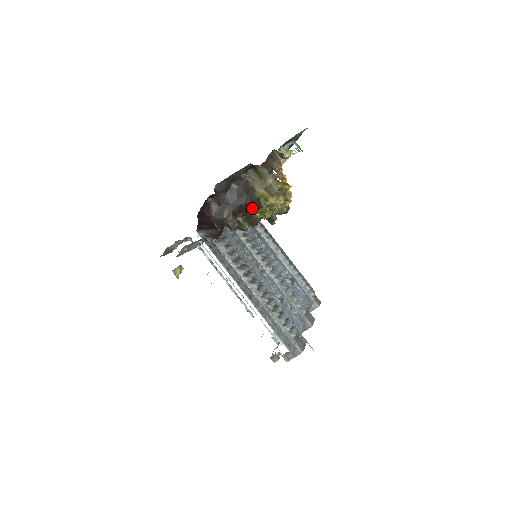
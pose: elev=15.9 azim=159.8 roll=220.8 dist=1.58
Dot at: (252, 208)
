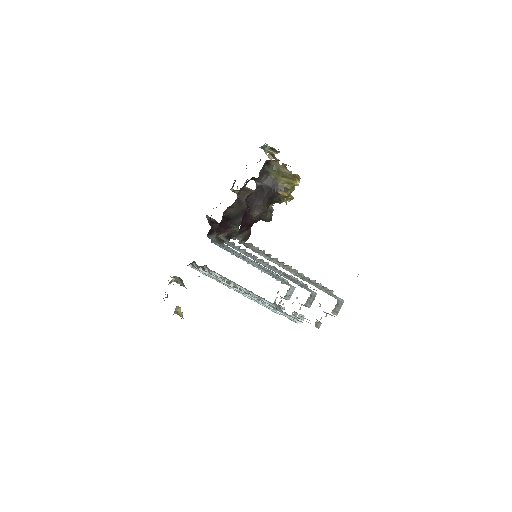
Dot at: (278, 196)
